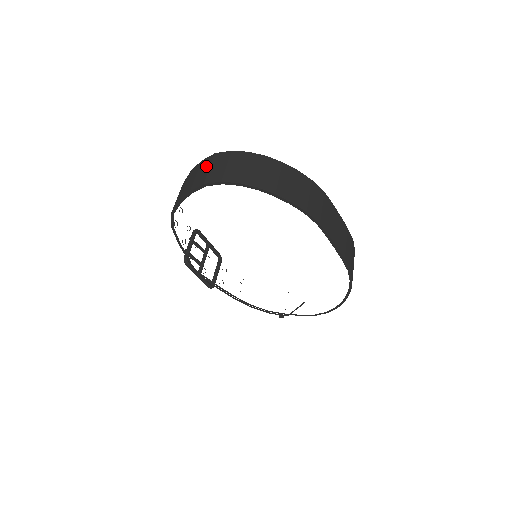
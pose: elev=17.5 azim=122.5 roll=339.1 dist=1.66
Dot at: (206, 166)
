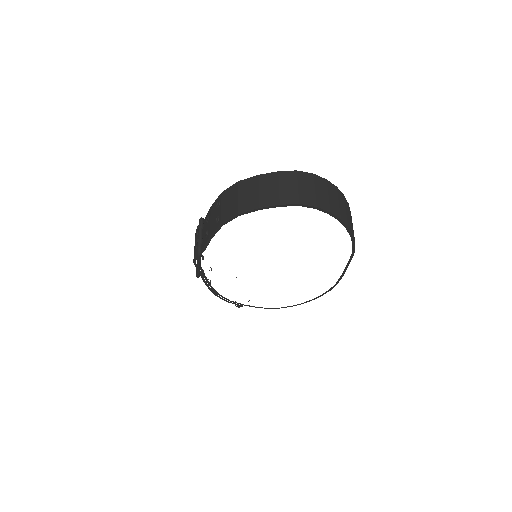
Dot at: (291, 182)
